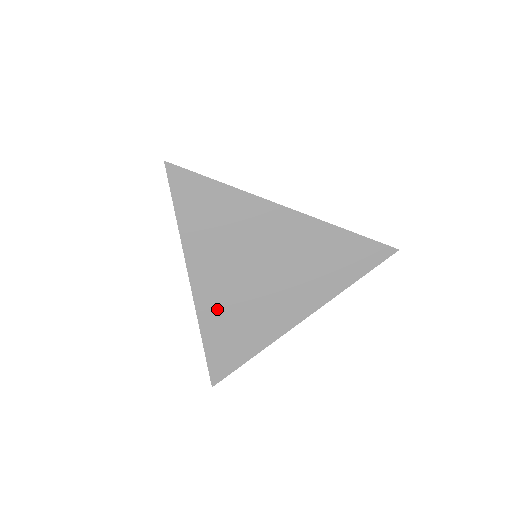
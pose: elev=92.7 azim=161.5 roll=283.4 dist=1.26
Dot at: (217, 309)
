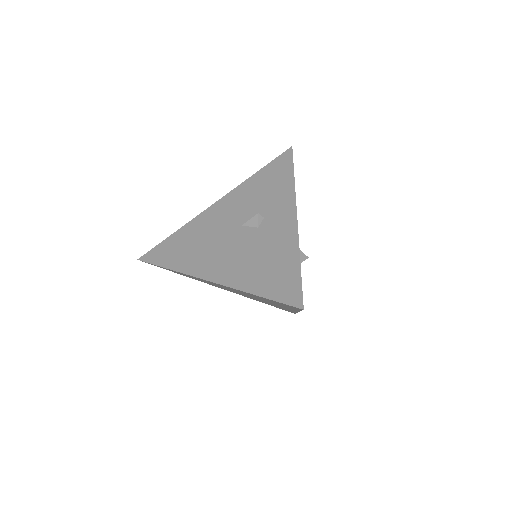
Dot at: (248, 297)
